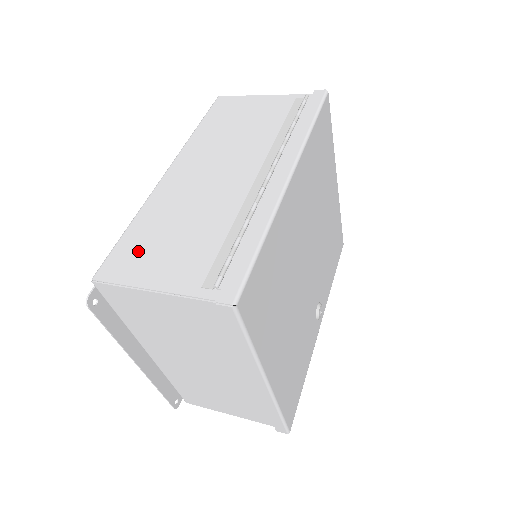
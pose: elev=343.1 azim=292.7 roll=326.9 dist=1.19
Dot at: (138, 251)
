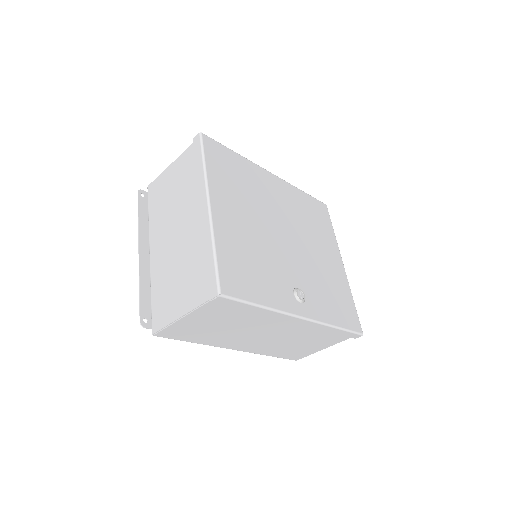
Dot at: occluded
